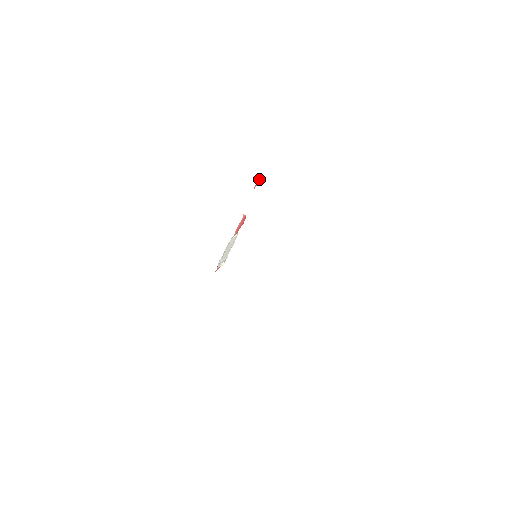
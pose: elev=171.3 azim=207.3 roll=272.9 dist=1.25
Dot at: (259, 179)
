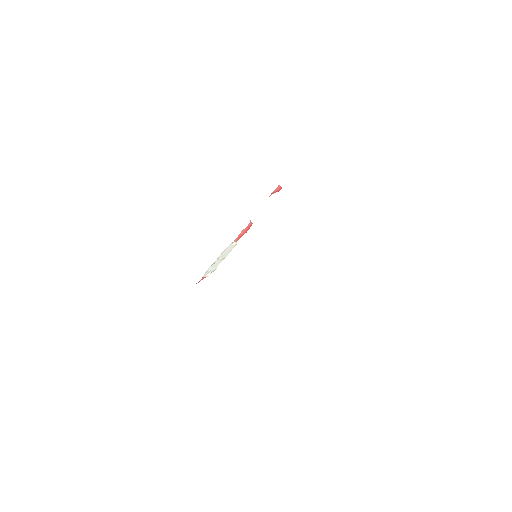
Dot at: (278, 187)
